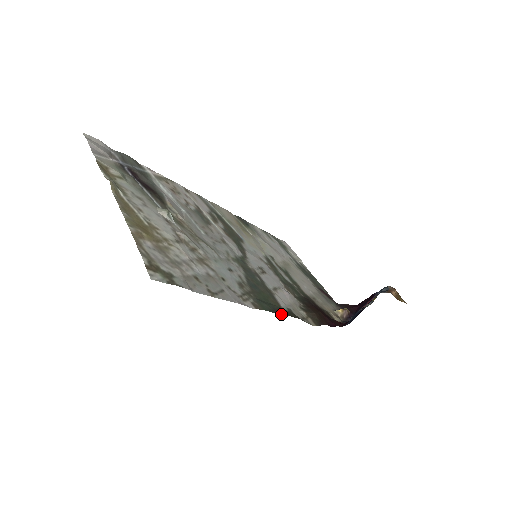
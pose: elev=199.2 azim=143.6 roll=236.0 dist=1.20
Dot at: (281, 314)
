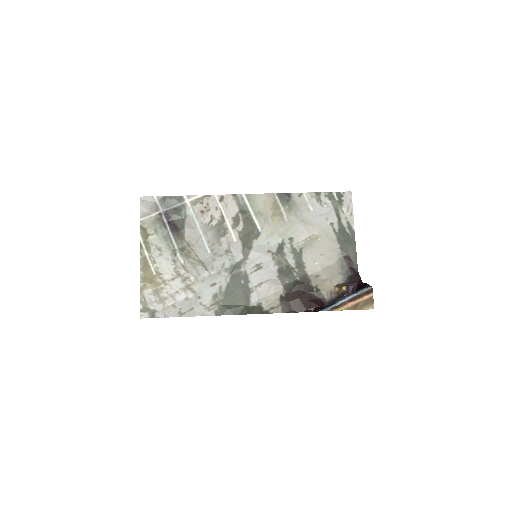
Dot at: (240, 314)
